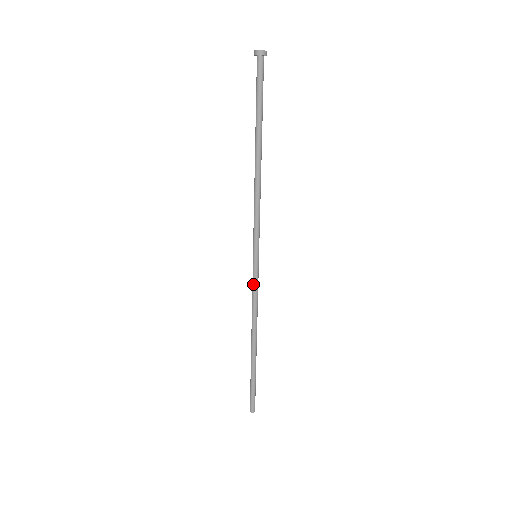
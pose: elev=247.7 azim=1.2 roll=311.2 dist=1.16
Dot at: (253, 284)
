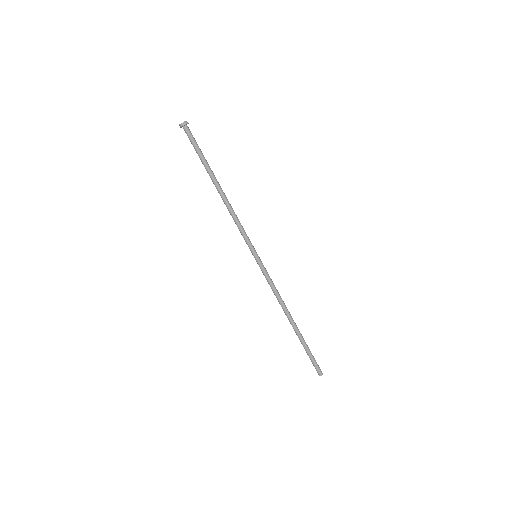
Dot at: (267, 276)
